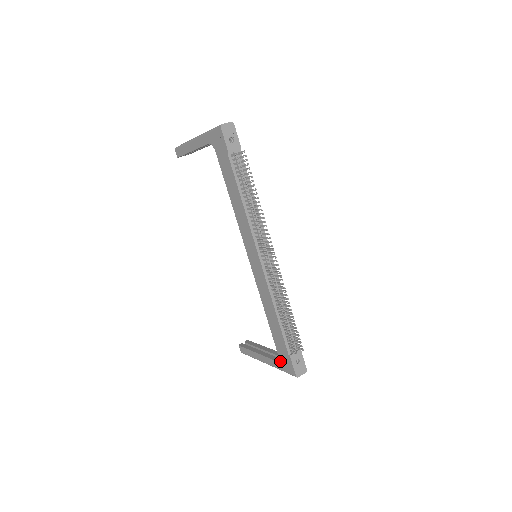
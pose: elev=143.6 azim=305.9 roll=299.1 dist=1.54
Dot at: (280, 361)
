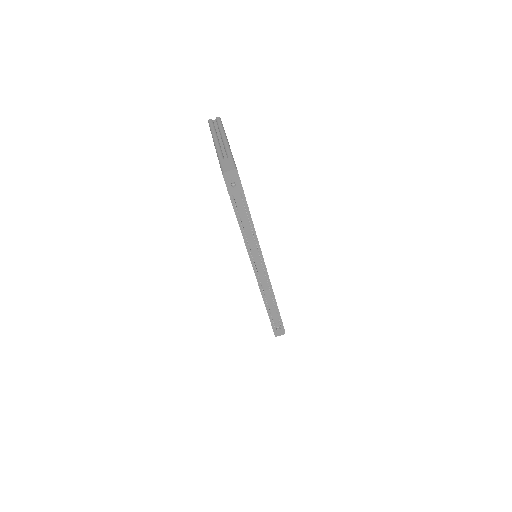
Dot at: occluded
